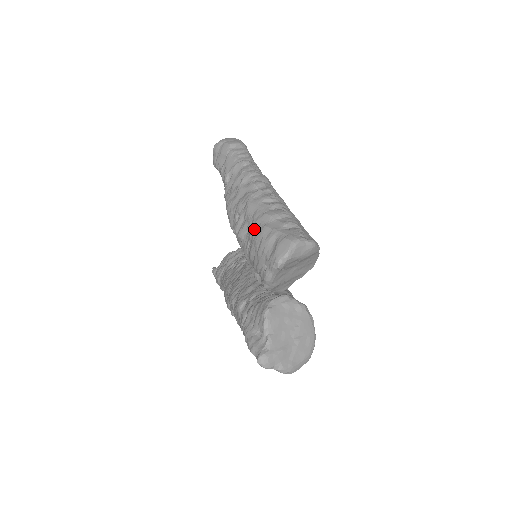
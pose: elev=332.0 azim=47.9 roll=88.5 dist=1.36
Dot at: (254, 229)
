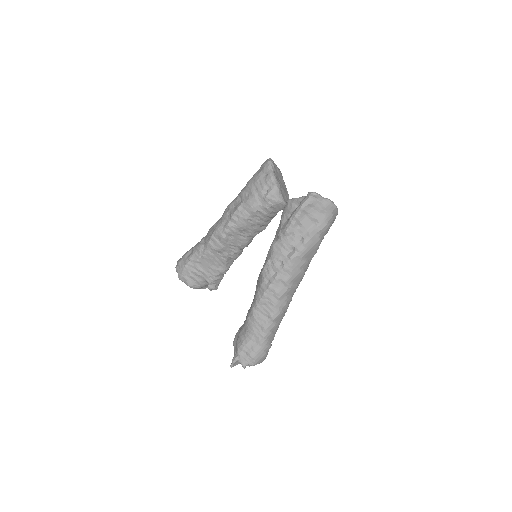
Dot at: (244, 190)
